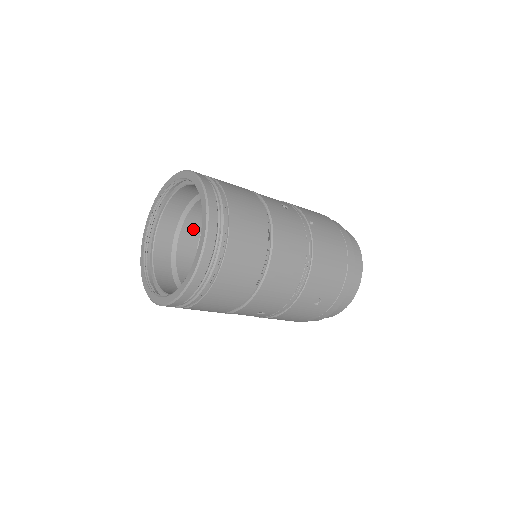
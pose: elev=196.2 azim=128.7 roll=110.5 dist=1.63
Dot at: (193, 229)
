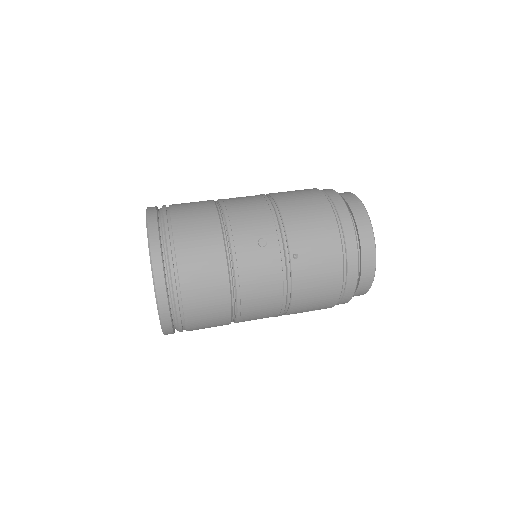
Dot at: occluded
